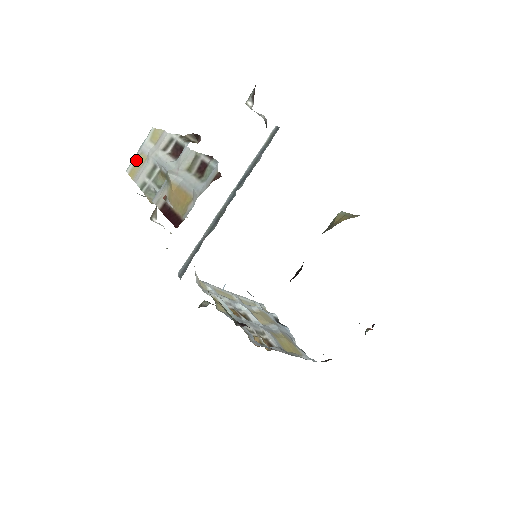
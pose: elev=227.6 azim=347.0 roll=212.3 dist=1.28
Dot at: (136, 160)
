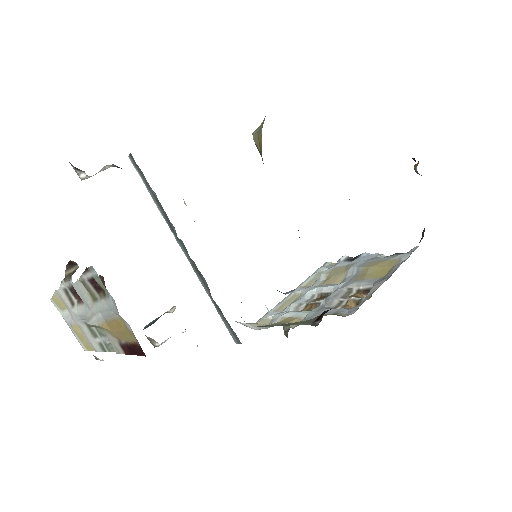
Dot at: (76, 336)
